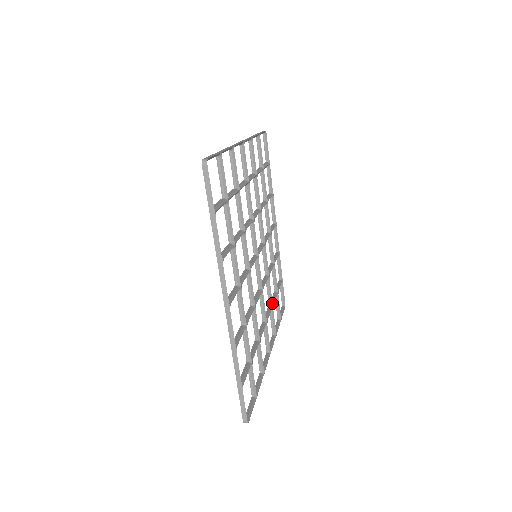
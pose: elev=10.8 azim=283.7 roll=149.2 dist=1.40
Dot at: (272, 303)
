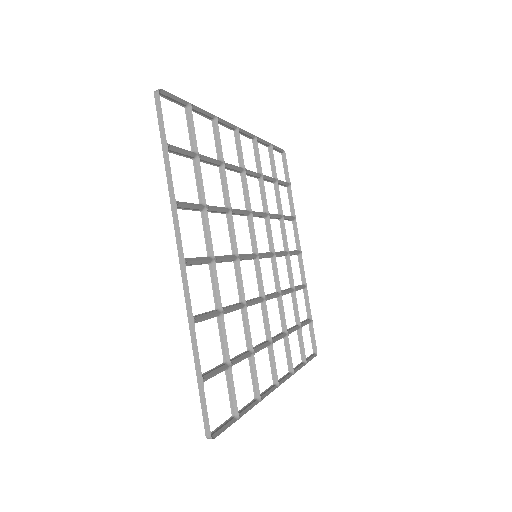
Dot at: occluded
